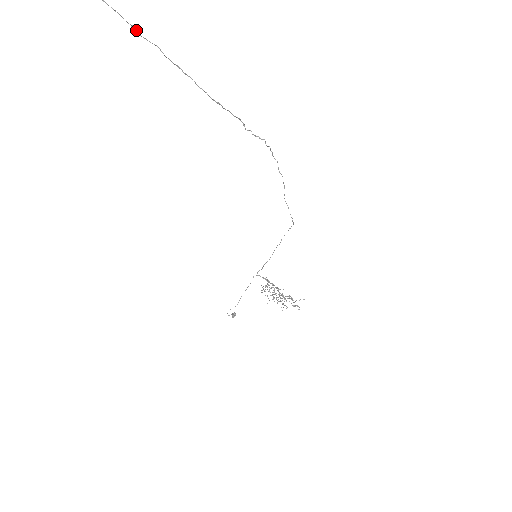
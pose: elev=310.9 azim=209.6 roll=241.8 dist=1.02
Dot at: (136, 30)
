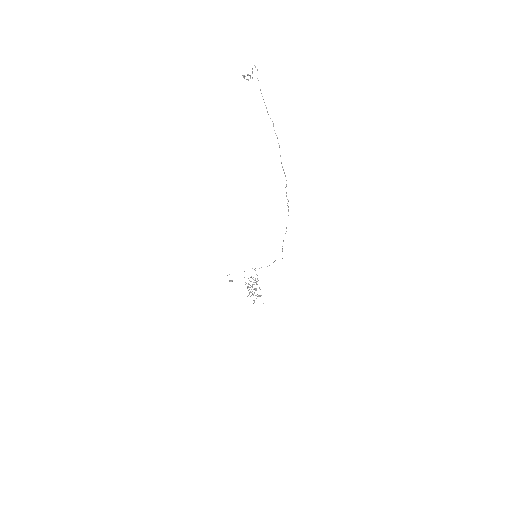
Dot at: occluded
